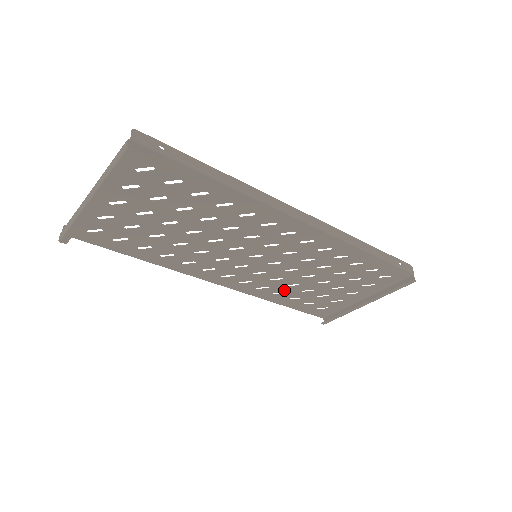
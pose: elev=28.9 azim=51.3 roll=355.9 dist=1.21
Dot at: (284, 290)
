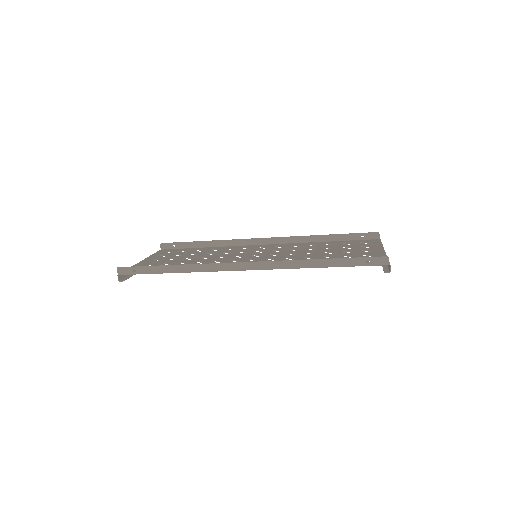
Dot at: (311, 247)
